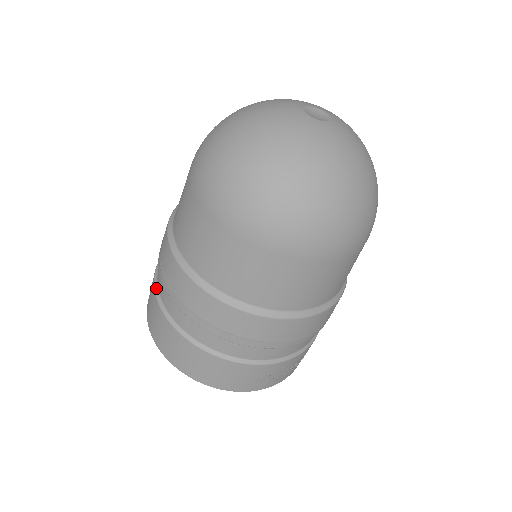
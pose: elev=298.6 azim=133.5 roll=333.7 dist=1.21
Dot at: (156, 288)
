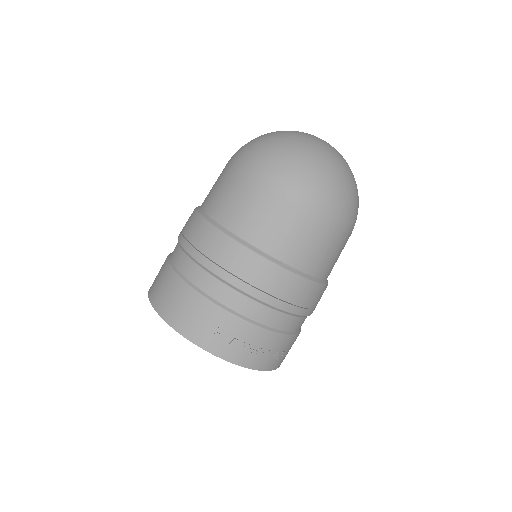
Dot at: occluded
